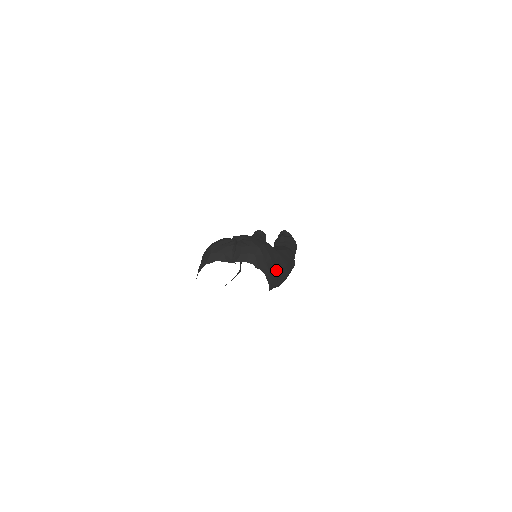
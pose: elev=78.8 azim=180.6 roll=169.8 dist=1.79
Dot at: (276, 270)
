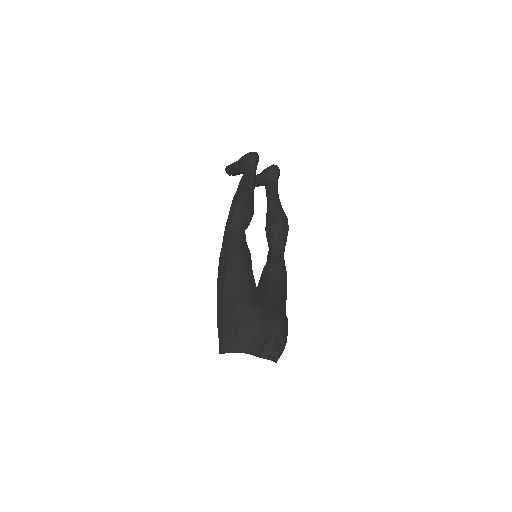
Dot at: occluded
